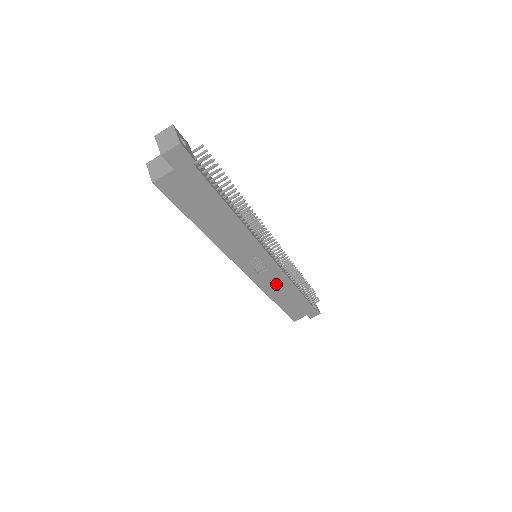
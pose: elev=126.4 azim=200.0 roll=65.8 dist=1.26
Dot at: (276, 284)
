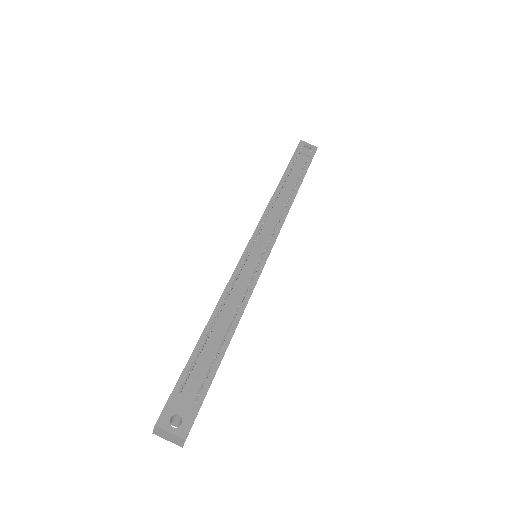
Dot at: occluded
